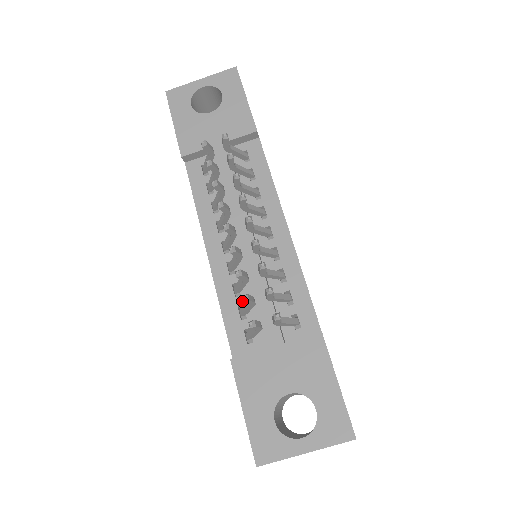
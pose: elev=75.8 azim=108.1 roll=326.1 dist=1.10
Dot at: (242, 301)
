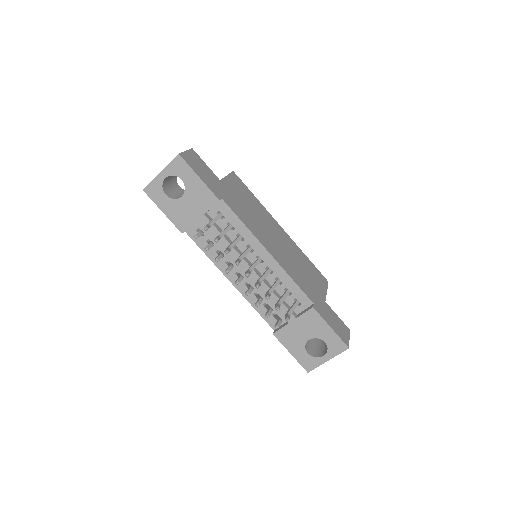
Dot at: (264, 301)
